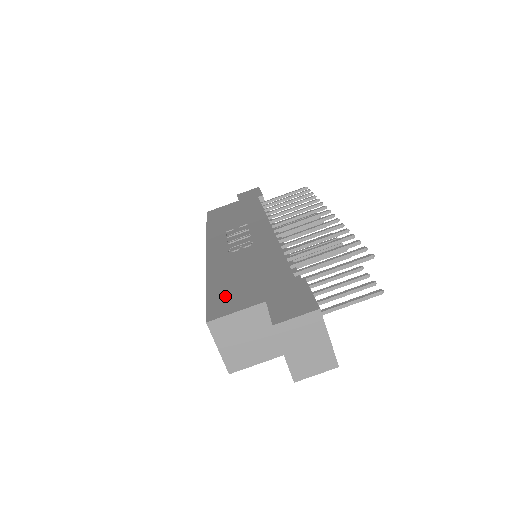
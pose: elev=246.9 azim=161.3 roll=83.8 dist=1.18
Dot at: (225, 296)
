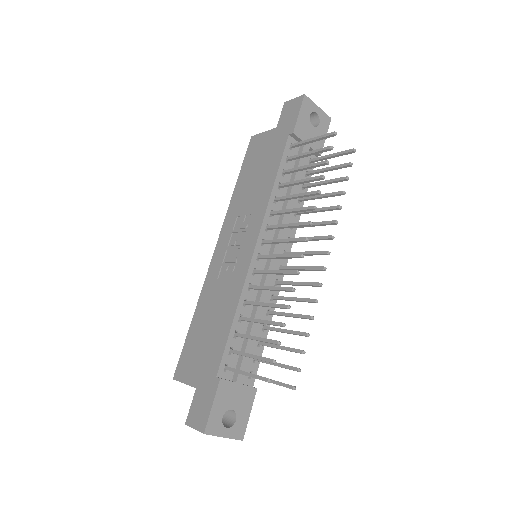
Dot at: (189, 353)
